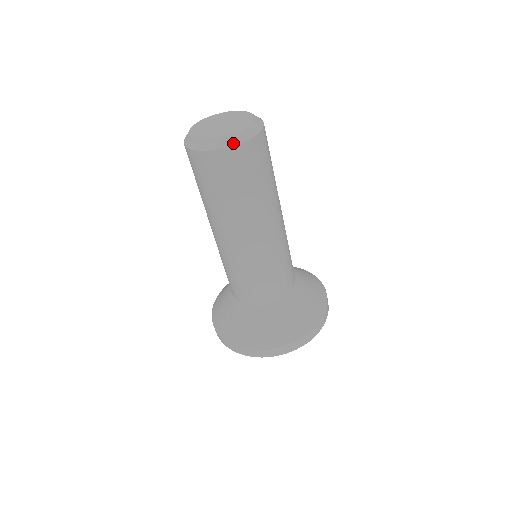
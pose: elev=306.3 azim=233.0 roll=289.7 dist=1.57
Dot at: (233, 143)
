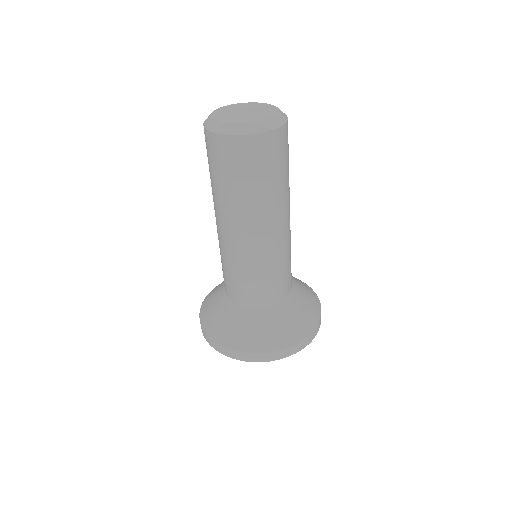
Dot at: (220, 131)
